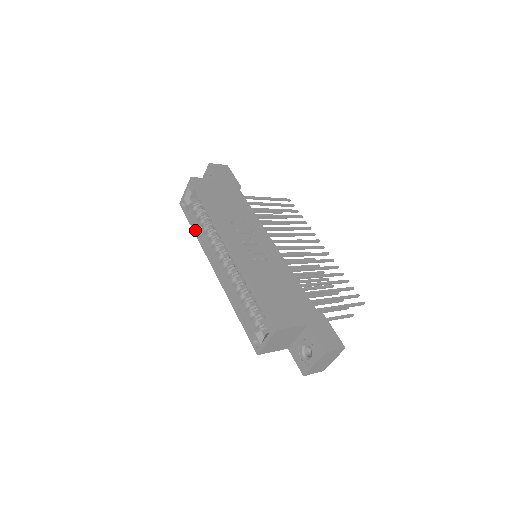
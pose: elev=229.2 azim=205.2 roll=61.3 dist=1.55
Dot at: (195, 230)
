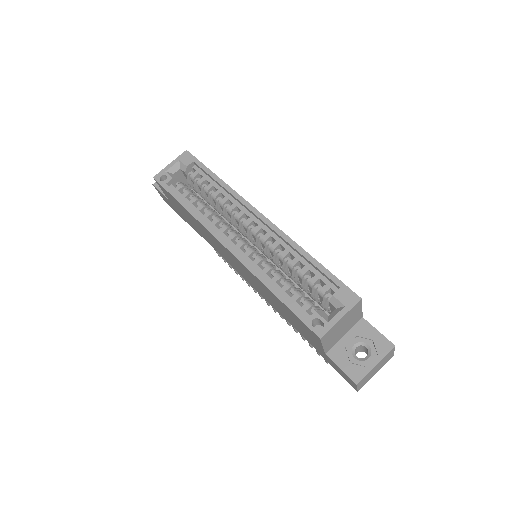
Dot at: (187, 204)
